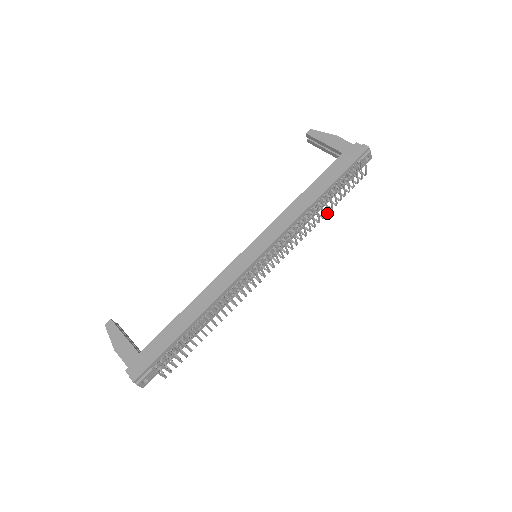
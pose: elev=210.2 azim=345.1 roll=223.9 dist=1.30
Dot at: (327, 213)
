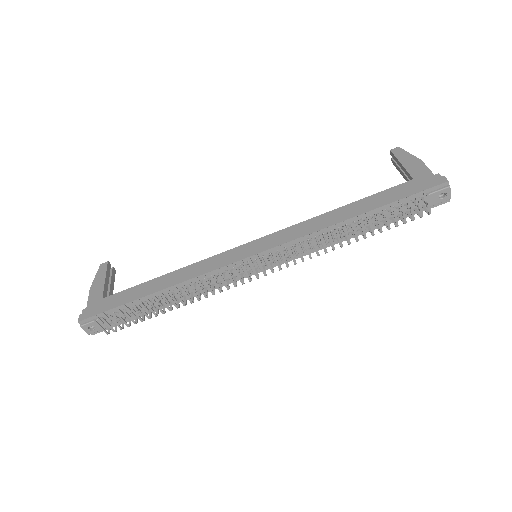
Dot at: (356, 240)
